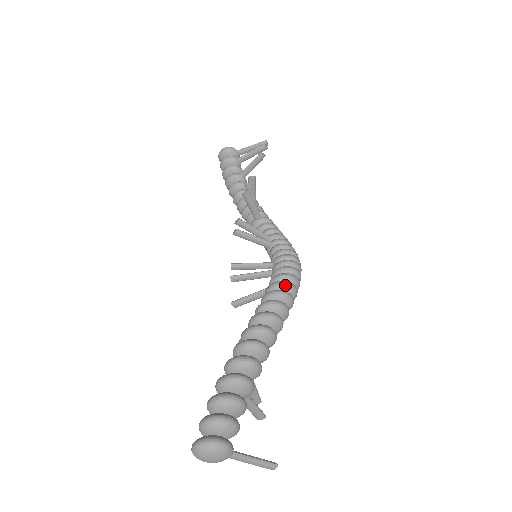
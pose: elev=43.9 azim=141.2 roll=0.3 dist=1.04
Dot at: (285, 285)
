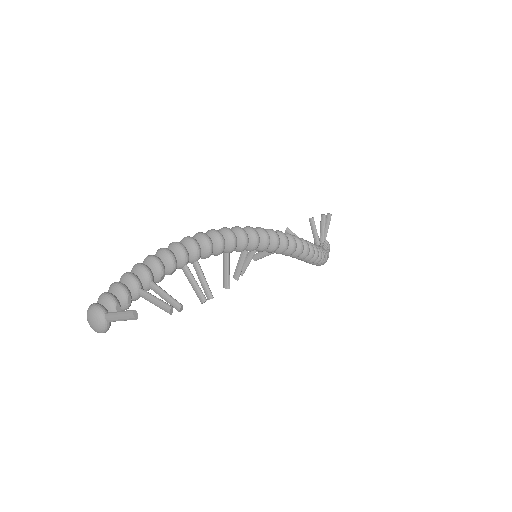
Dot at: (206, 233)
